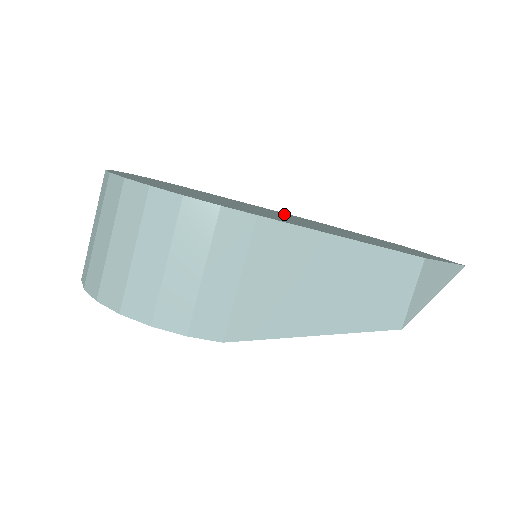
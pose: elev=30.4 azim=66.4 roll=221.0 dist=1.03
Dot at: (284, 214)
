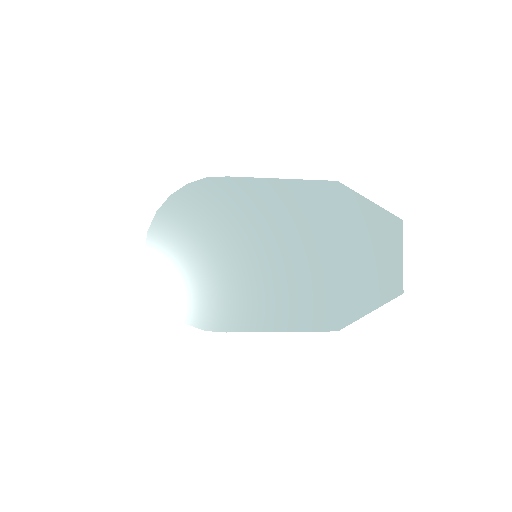
Dot at: (291, 211)
